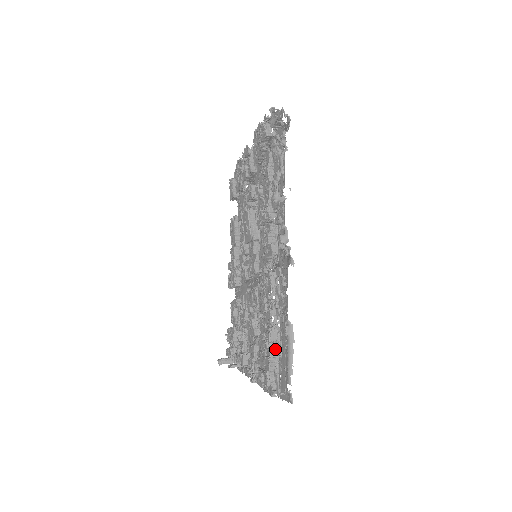
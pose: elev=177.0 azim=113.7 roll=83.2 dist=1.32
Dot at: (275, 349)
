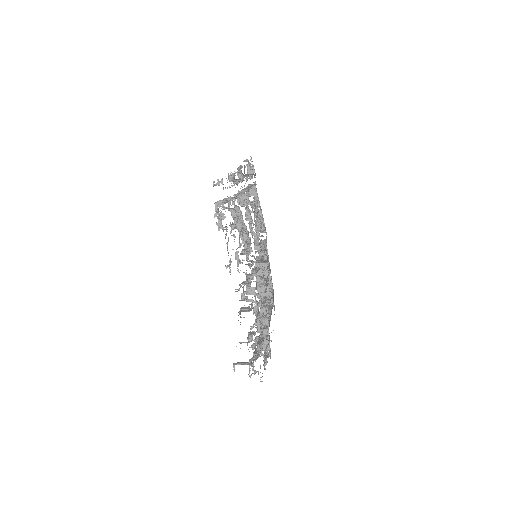
Dot at: (228, 200)
